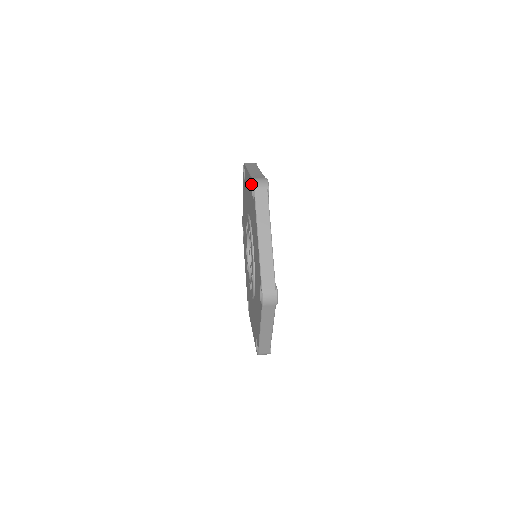
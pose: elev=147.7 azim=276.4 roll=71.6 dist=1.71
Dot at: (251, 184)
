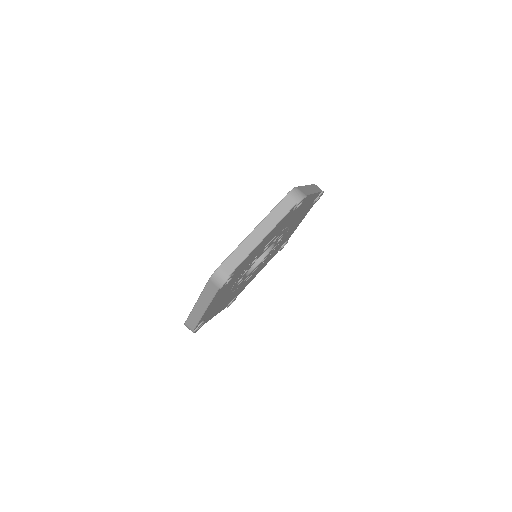
Dot at: occluded
